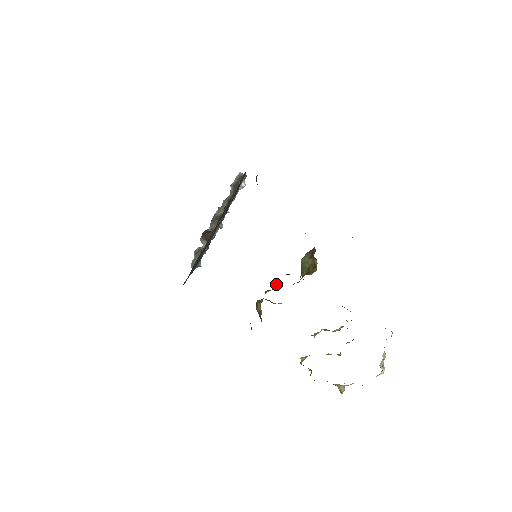
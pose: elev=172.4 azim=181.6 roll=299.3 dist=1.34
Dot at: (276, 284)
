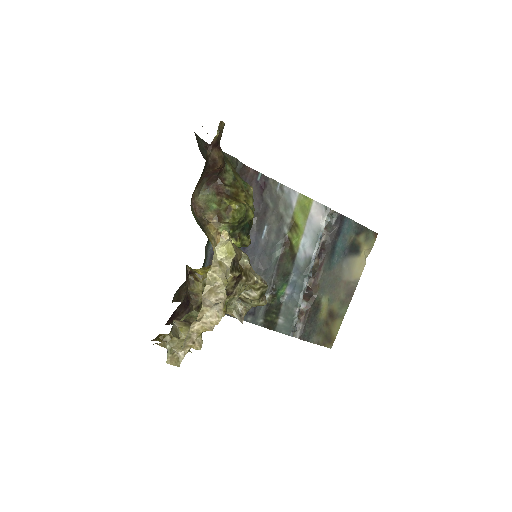
Dot at: occluded
